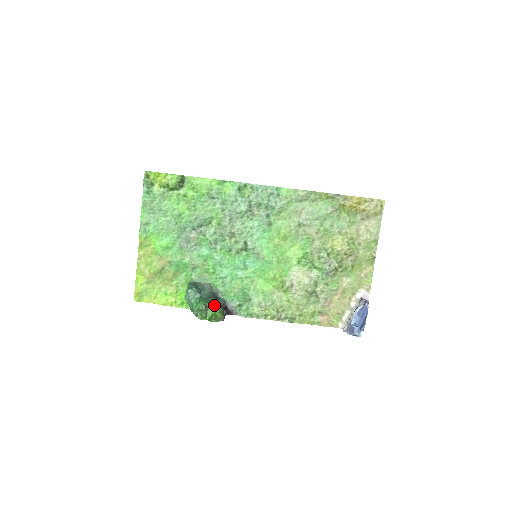
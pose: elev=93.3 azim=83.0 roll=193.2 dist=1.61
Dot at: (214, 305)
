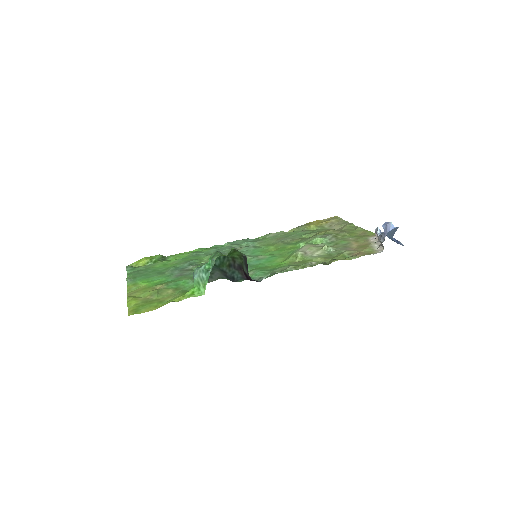
Dot at: (229, 258)
